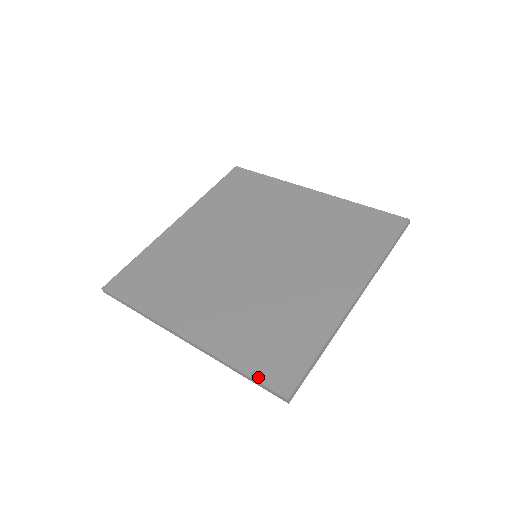
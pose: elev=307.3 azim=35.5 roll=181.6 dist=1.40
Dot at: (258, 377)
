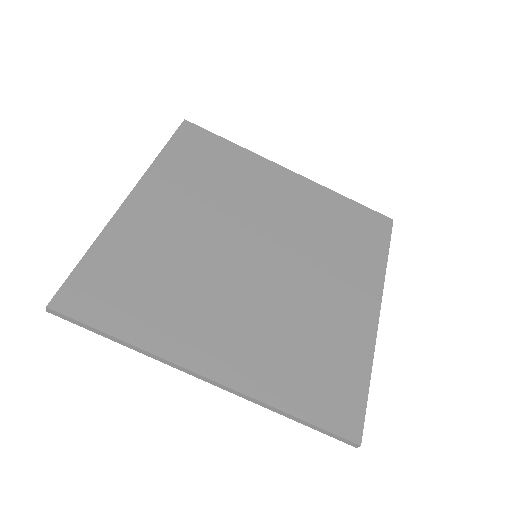
Dot at: (321, 423)
